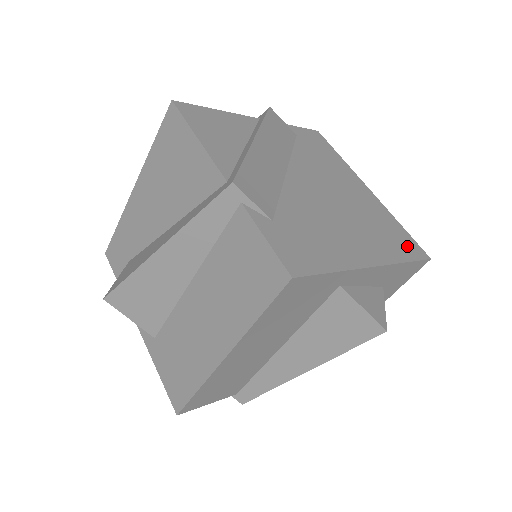
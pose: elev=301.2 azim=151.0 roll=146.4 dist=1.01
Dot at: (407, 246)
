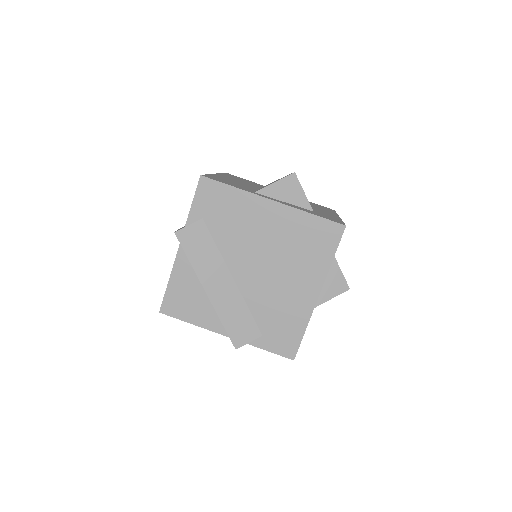
Dot at: (326, 238)
